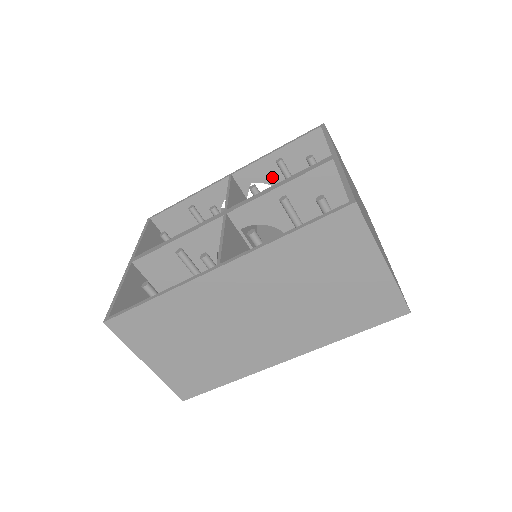
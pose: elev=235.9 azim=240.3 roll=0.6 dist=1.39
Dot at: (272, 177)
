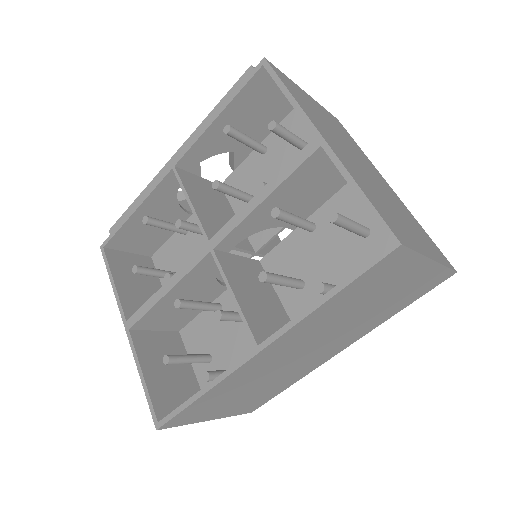
Dot at: (223, 144)
